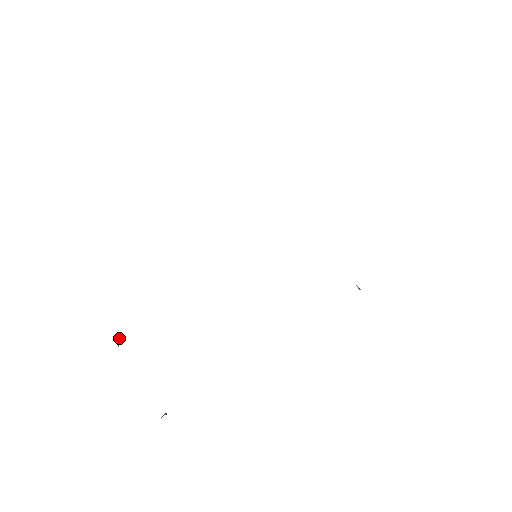
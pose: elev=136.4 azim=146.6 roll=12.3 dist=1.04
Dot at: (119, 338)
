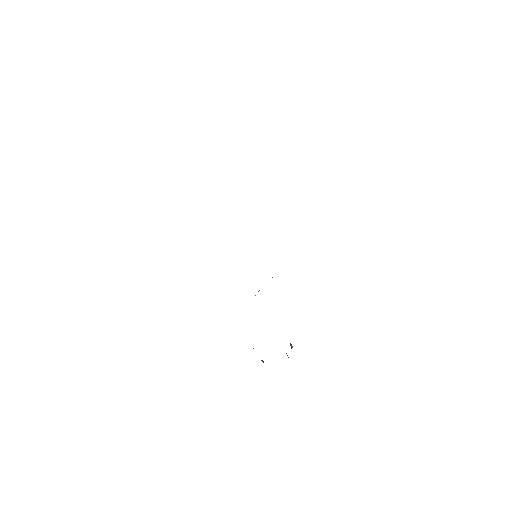
Dot at: occluded
